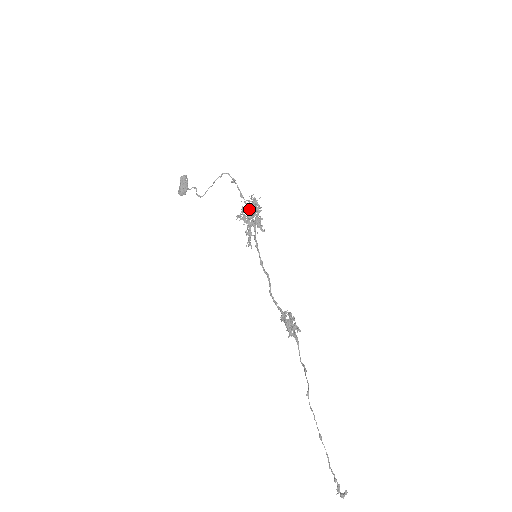
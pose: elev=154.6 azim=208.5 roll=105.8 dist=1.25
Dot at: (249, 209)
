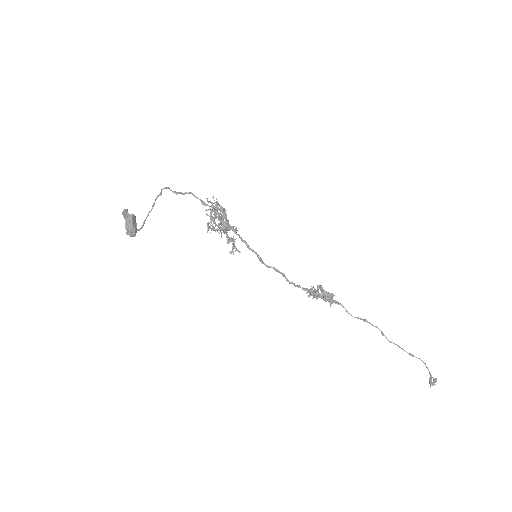
Dot at: (221, 214)
